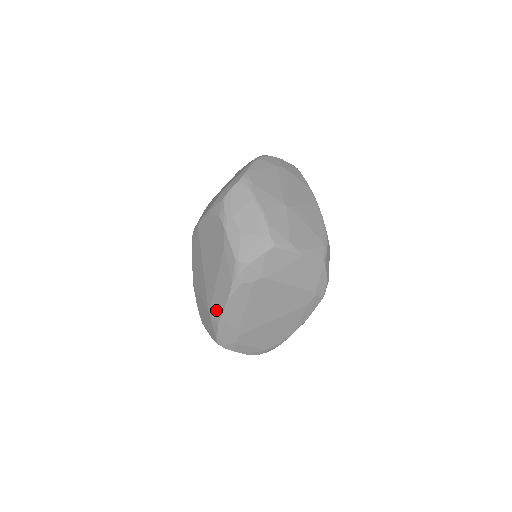
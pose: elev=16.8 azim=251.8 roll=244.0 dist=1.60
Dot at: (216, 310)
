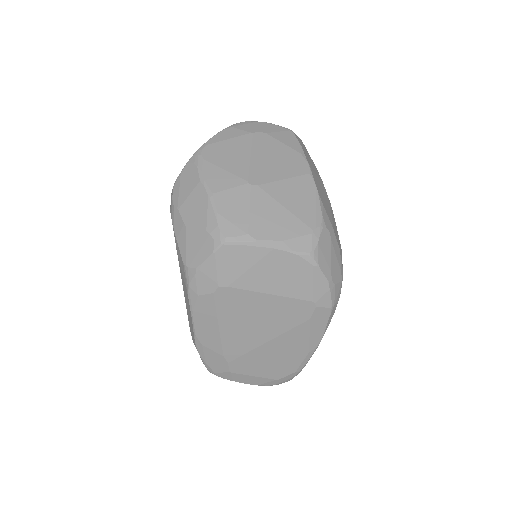
Dot at: (191, 330)
